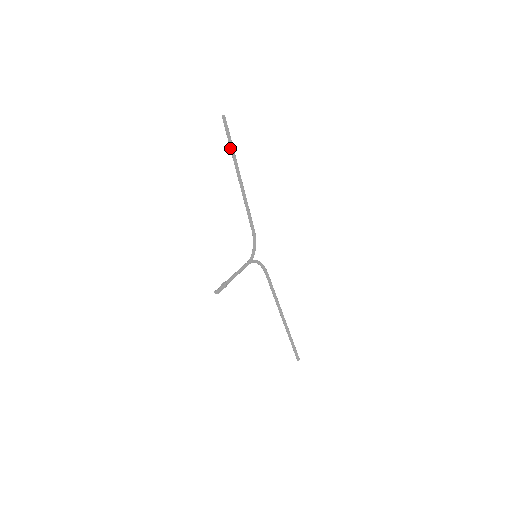
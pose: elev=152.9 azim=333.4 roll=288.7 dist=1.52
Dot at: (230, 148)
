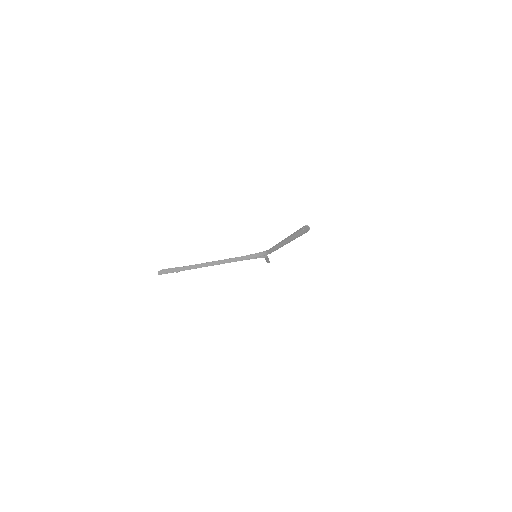
Dot at: (290, 236)
